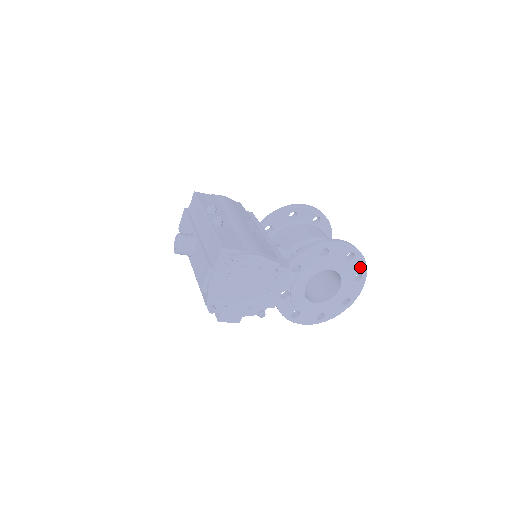
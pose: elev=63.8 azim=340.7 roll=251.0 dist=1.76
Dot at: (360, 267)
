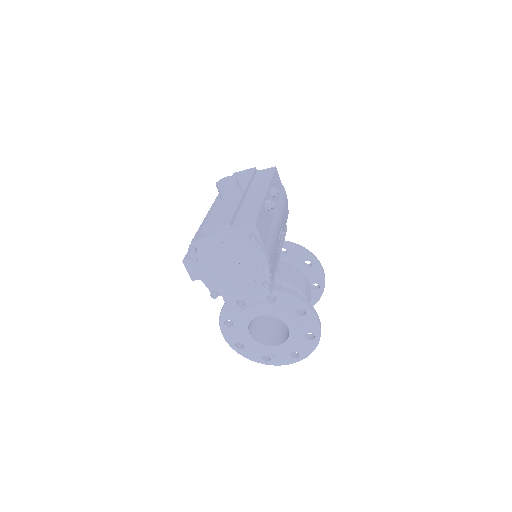
Dot at: (305, 350)
